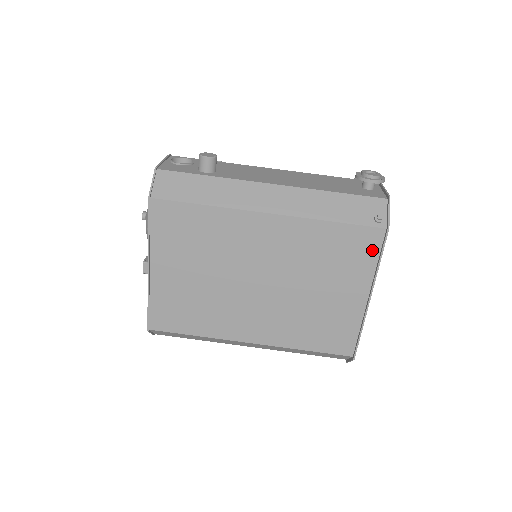
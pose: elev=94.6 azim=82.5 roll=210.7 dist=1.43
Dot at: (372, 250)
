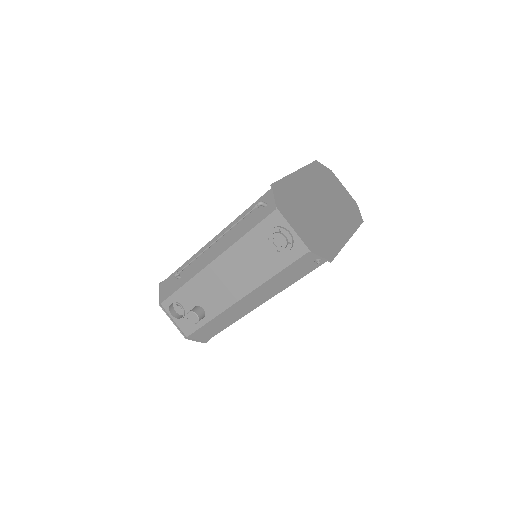
Dot at: occluded
